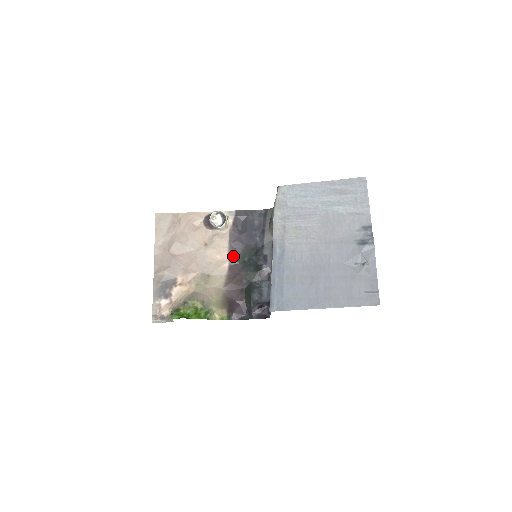
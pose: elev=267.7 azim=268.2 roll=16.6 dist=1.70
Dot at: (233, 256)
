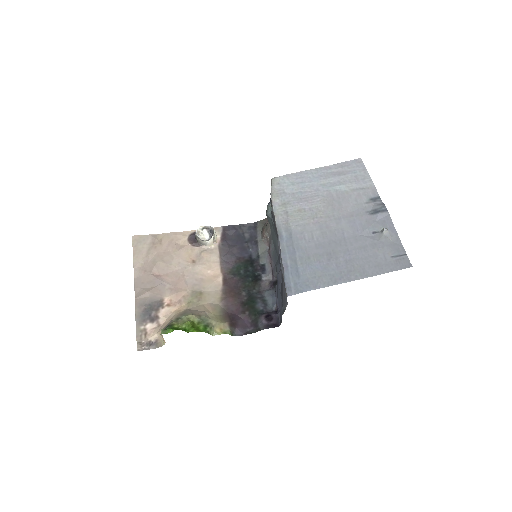
Dot at: (226, 269)
